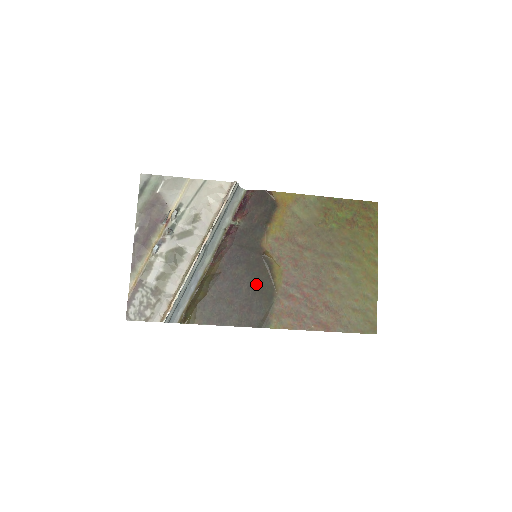
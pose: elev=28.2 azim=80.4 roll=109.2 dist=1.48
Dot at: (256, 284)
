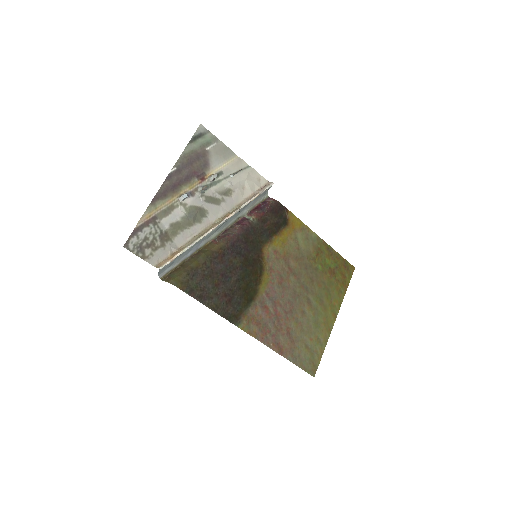
Dot at: (244, 281)
